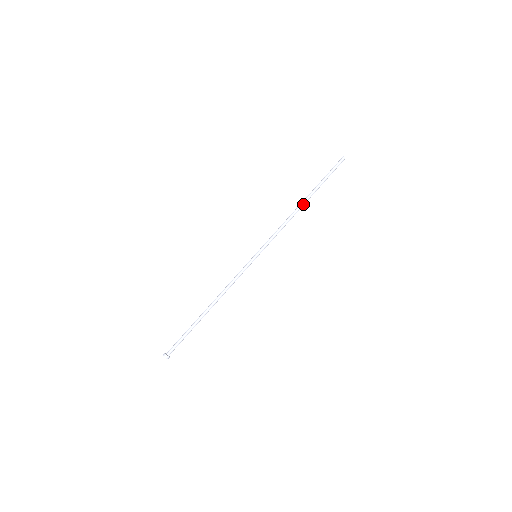
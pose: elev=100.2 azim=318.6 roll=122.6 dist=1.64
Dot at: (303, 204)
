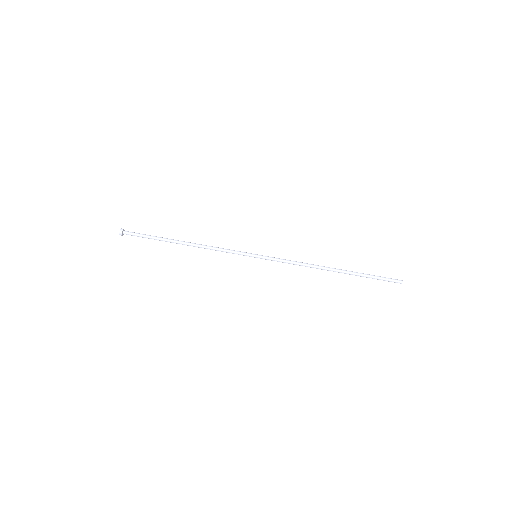
Dot at: (332, 269)
